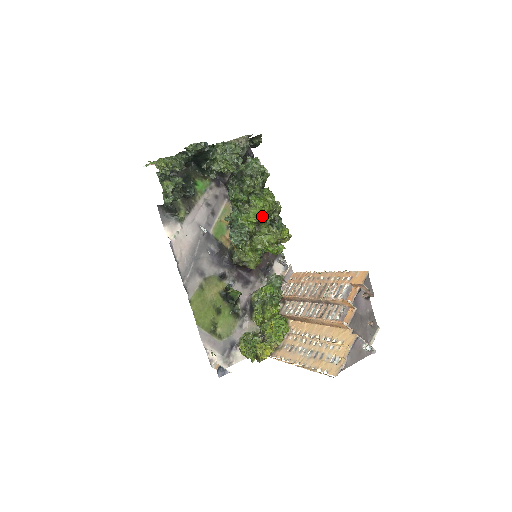
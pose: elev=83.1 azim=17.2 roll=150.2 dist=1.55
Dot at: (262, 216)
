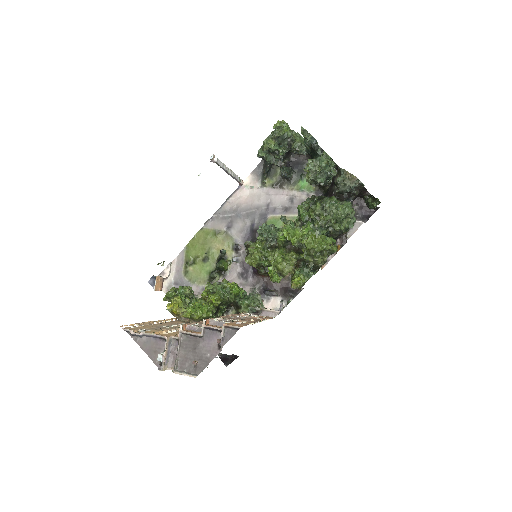
Dot at: (298, 243)
